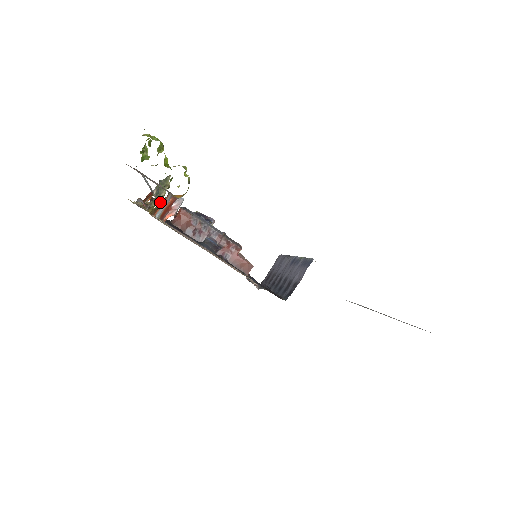
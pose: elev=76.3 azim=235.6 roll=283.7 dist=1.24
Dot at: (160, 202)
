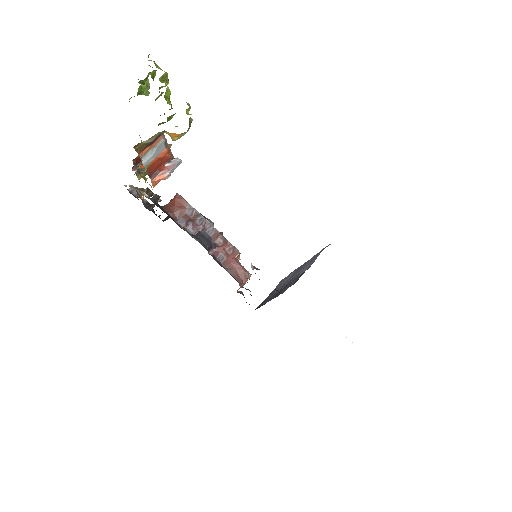
Dot at: occluded
